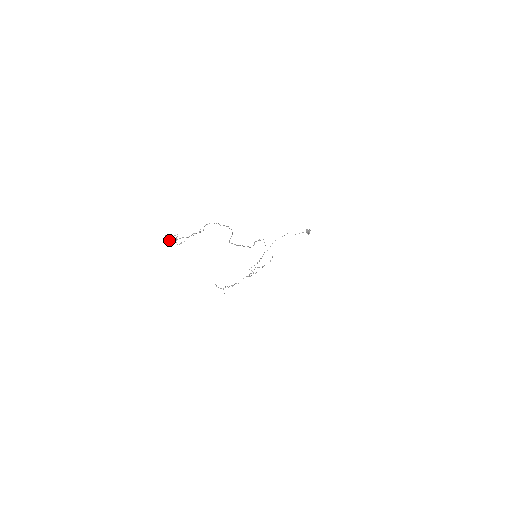
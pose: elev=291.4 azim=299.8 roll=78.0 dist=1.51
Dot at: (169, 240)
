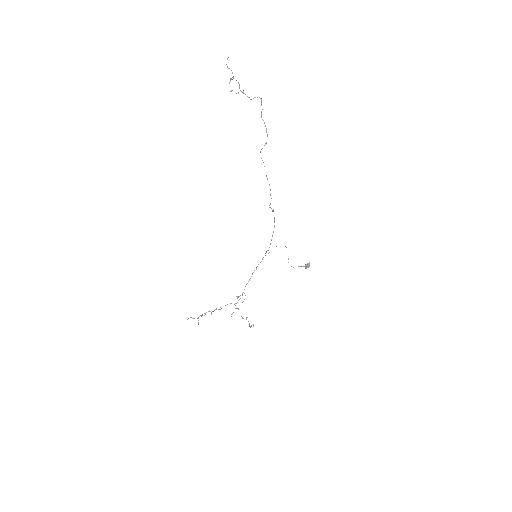
Dot at: (228, 68)
